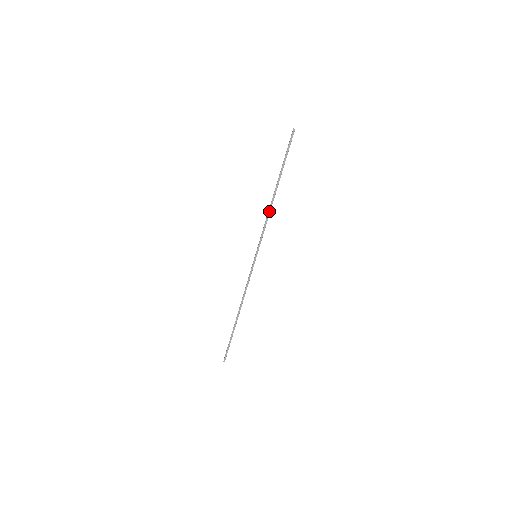
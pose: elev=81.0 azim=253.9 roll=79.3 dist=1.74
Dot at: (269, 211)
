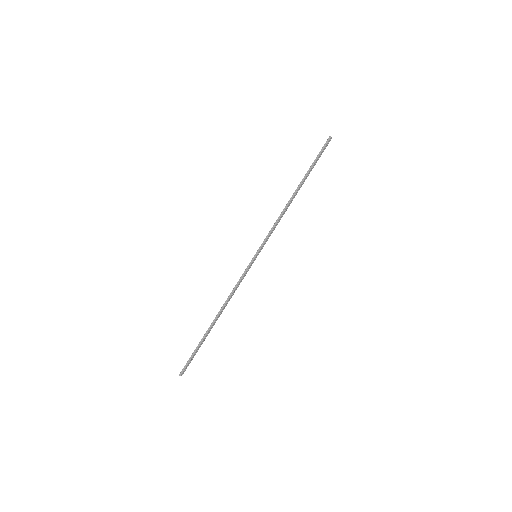
Dot at: (283, 210)
